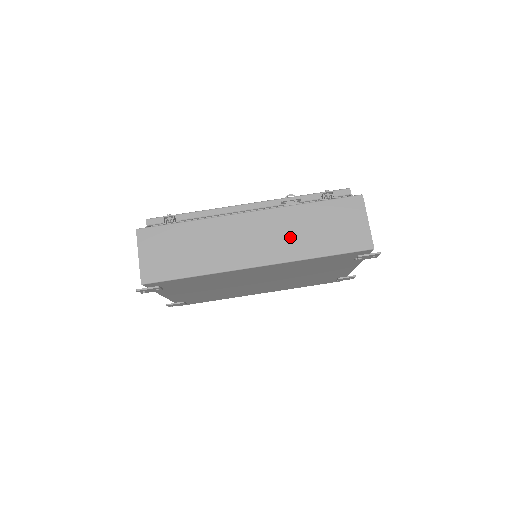
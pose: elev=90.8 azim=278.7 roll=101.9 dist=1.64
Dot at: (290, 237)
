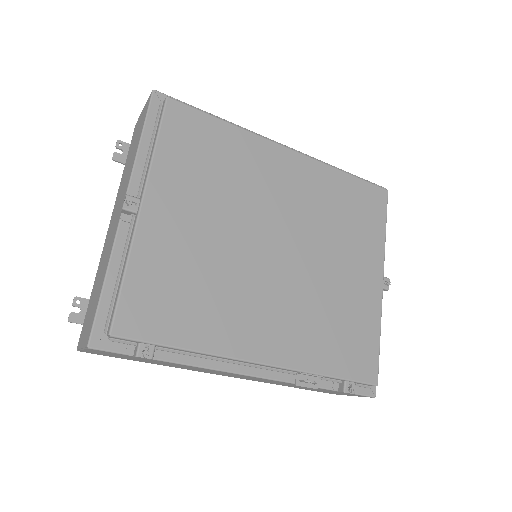
Dot at: occluded
